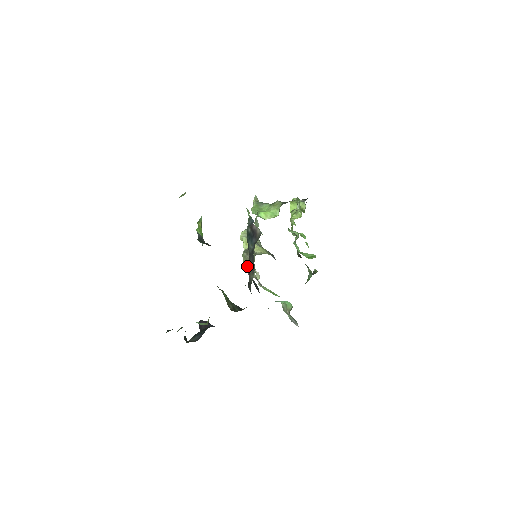
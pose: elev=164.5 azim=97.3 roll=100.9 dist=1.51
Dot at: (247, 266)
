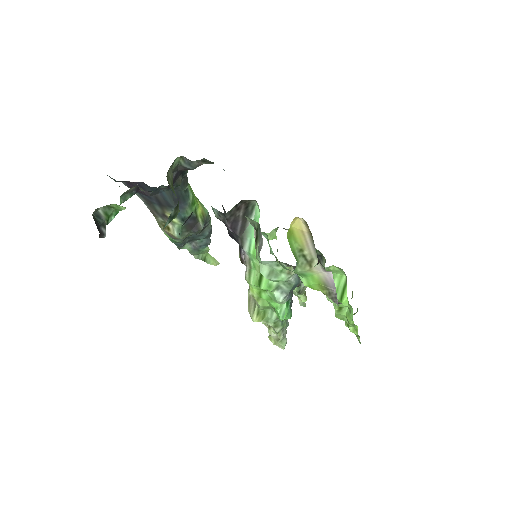
Dot at: (249, 301)
